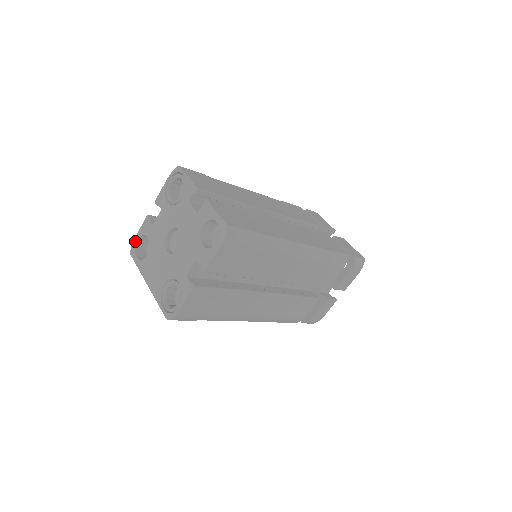
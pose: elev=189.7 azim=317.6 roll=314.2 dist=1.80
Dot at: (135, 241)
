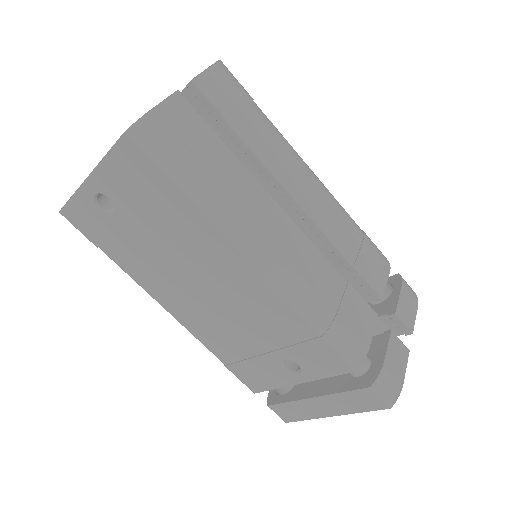
Dot at: occluded
